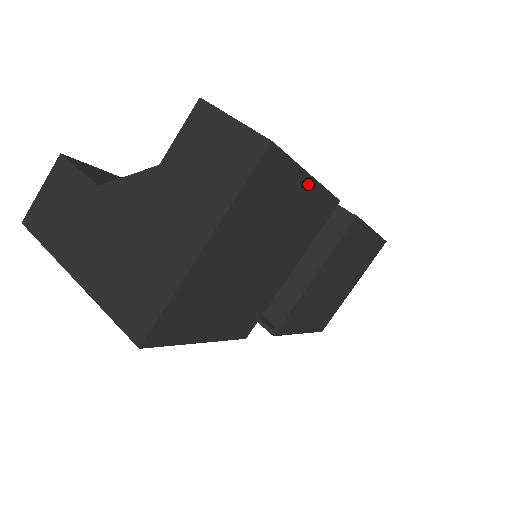
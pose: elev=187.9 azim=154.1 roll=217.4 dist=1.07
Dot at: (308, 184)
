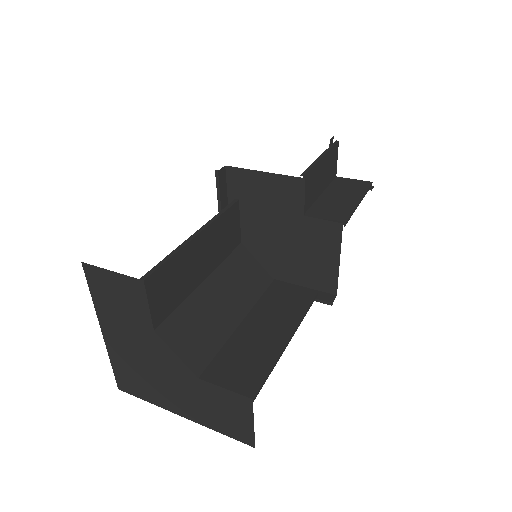
Dot at: occluded
